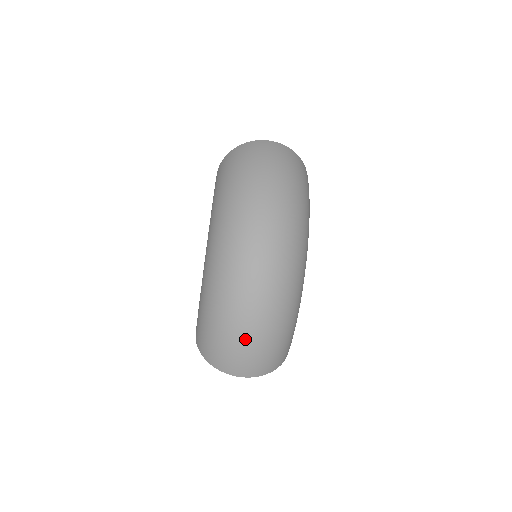
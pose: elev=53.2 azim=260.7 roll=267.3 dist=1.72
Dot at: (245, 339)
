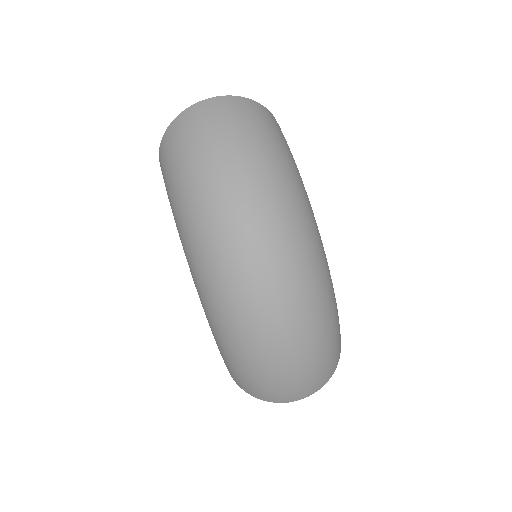
Dot at: (288, 369)
